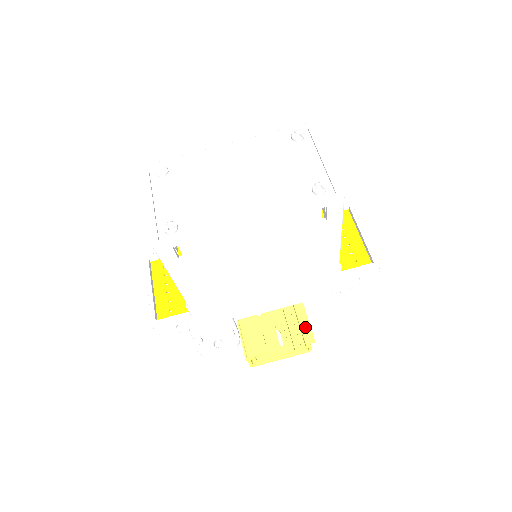
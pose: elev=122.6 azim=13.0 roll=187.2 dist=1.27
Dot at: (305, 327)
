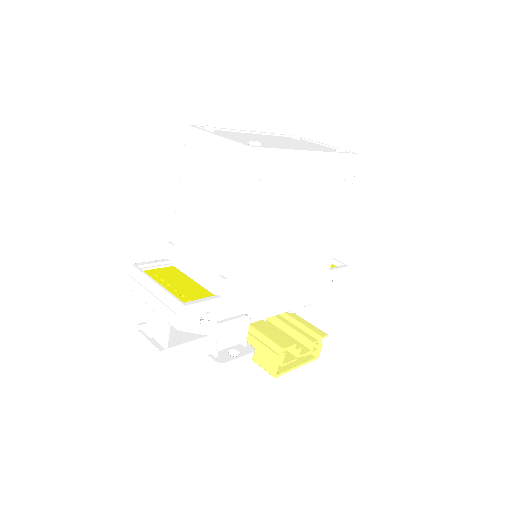
Dot at: (311, 327)
